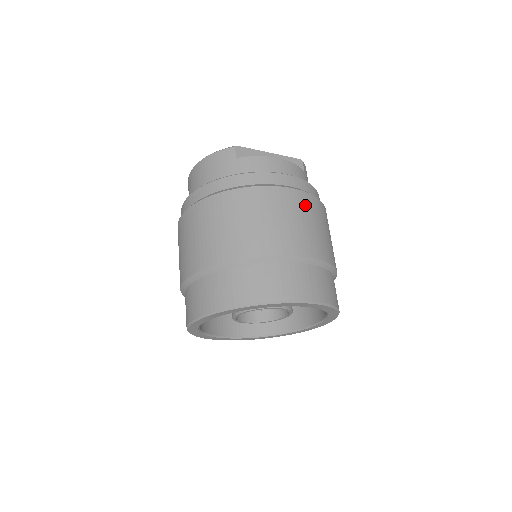
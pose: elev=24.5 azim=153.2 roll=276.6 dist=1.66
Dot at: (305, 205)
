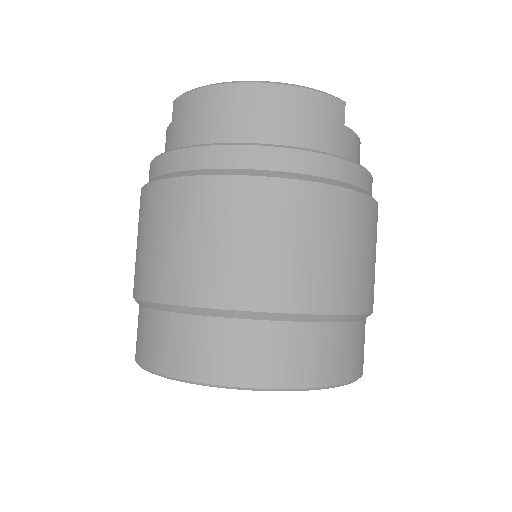
Dot at: occluded
